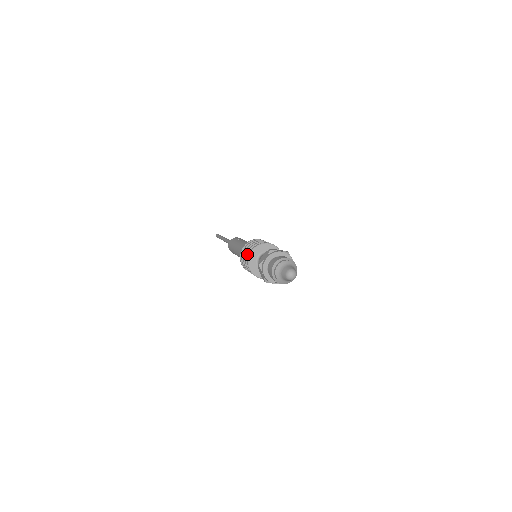
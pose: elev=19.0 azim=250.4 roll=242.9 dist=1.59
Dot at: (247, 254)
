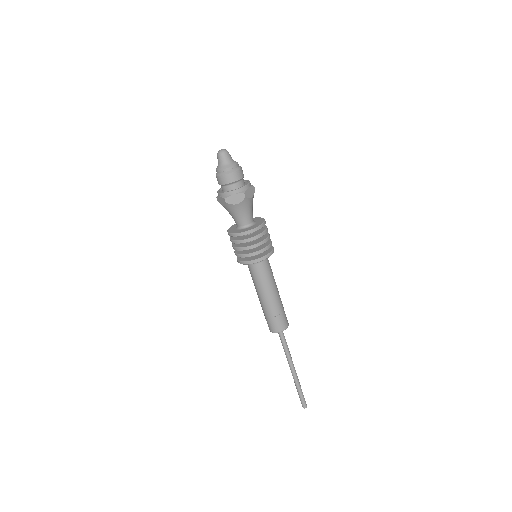
Dot at: (230, 236)
